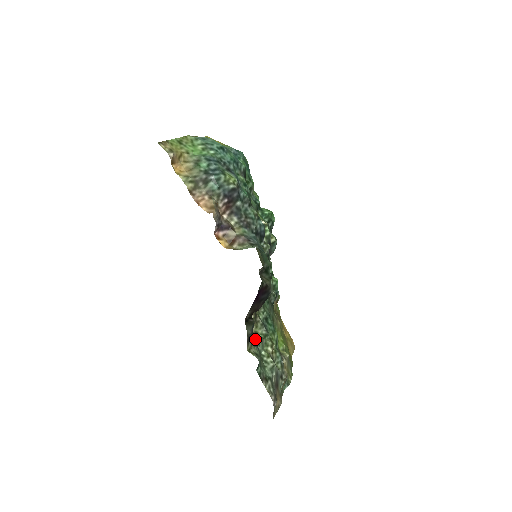
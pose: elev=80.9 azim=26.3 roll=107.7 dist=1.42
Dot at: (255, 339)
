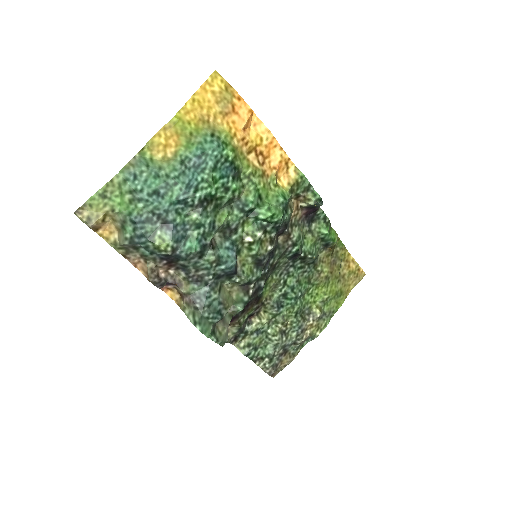
Dot at: (252, 329)
